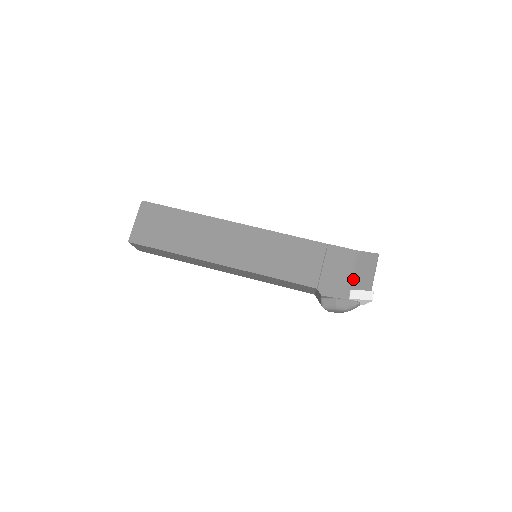
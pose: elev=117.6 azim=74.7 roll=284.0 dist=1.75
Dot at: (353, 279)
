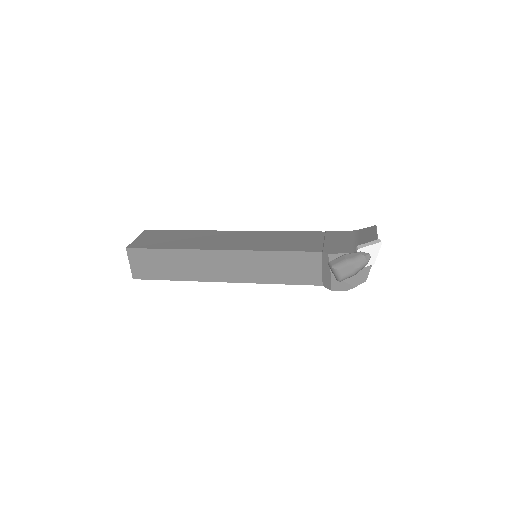
Dot at: (357, 242)
